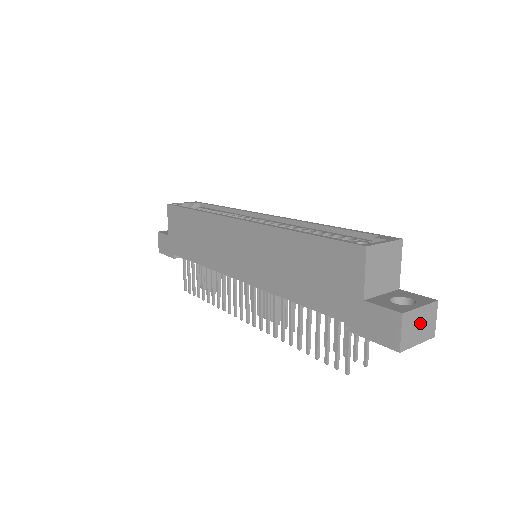
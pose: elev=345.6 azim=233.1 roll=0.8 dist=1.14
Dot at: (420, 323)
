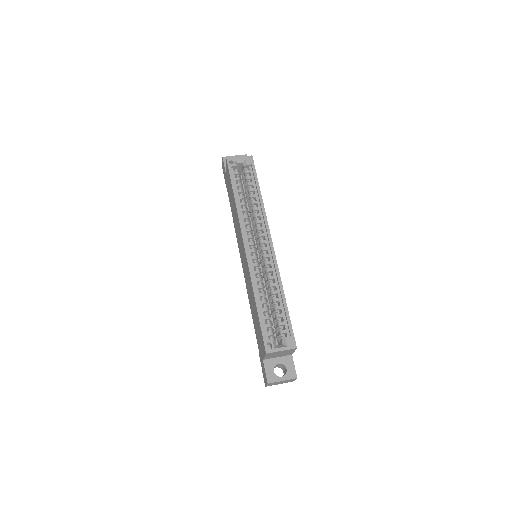
Dot at: (282, 382)
